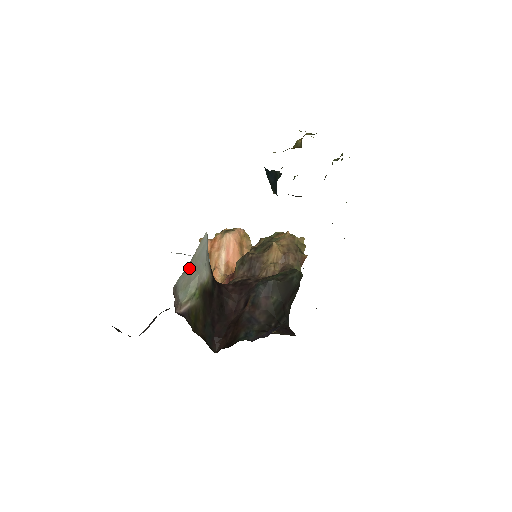
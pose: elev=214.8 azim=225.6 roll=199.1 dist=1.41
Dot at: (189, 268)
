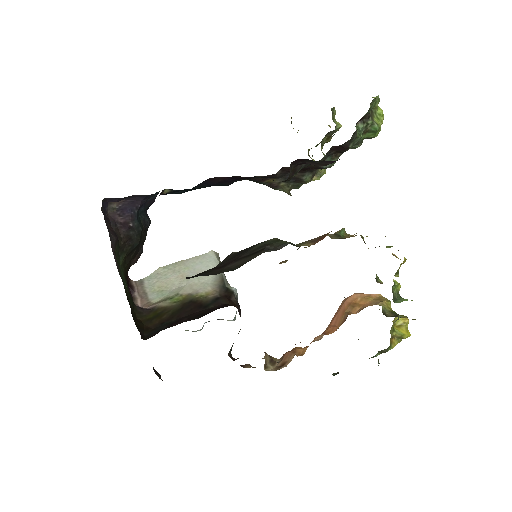
Dot at: (167, 272)
